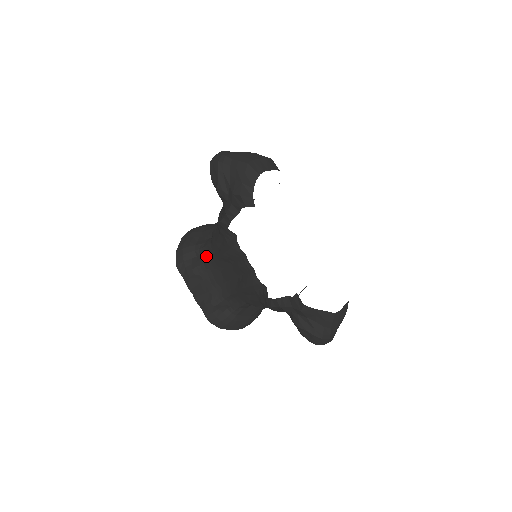
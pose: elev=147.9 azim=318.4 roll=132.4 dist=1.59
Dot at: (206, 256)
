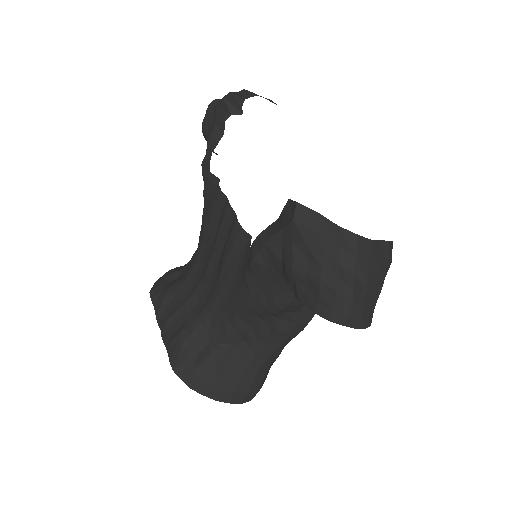
Dot at: (189, 268)
